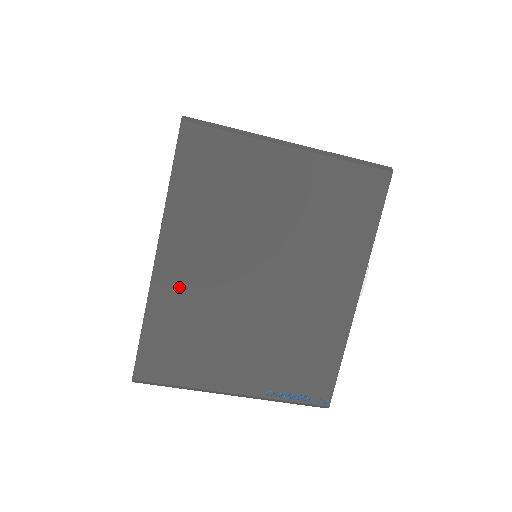
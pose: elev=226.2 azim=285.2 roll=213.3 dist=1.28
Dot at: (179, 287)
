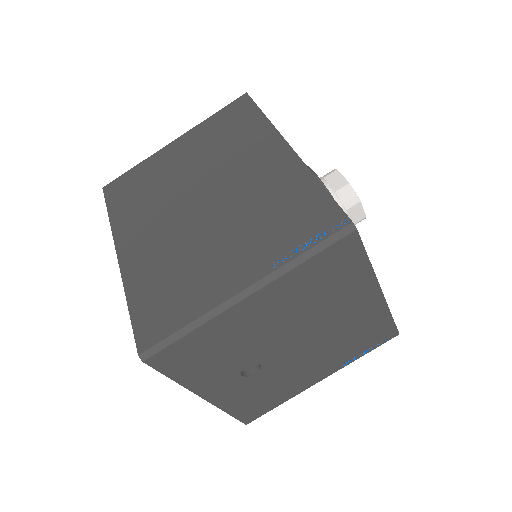
Dot at: (143, 258)
